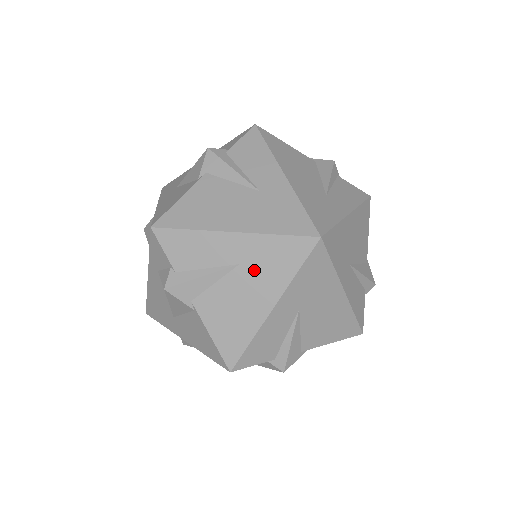
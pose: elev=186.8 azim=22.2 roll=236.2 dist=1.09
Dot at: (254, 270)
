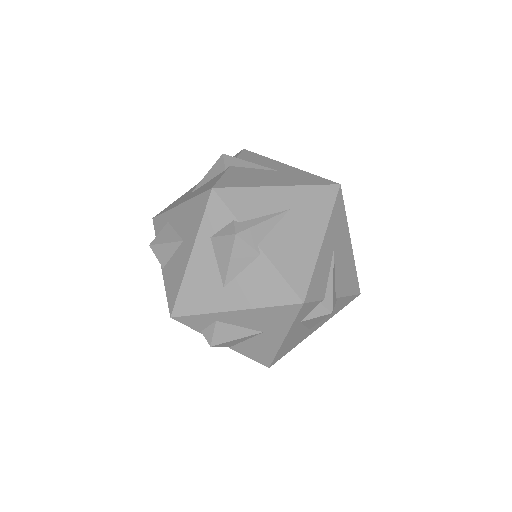
Dot at: (285, 175)
